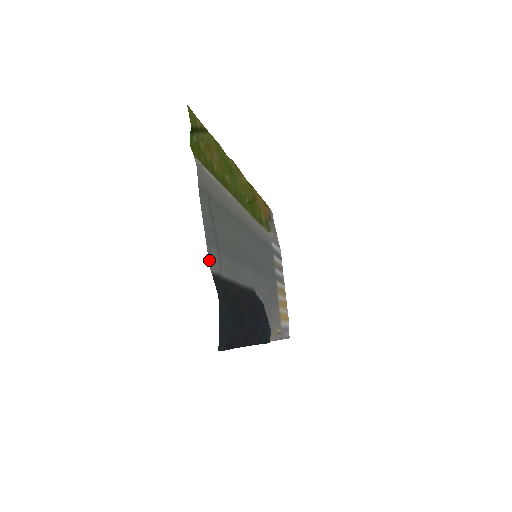
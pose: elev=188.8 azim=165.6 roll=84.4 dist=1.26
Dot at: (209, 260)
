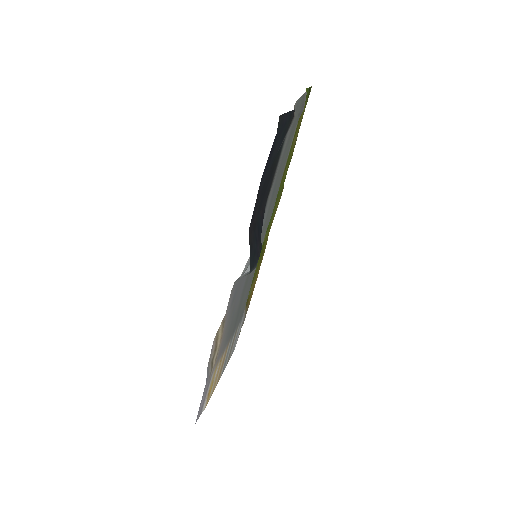
Dot at: (295, 104)
